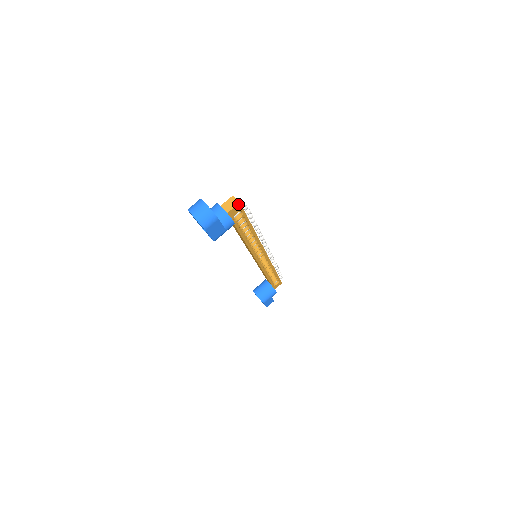
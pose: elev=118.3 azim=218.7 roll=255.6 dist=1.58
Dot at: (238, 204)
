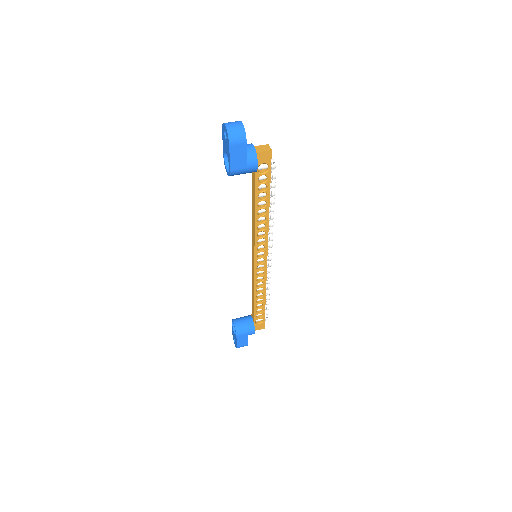
Dot at: (269, 151)
